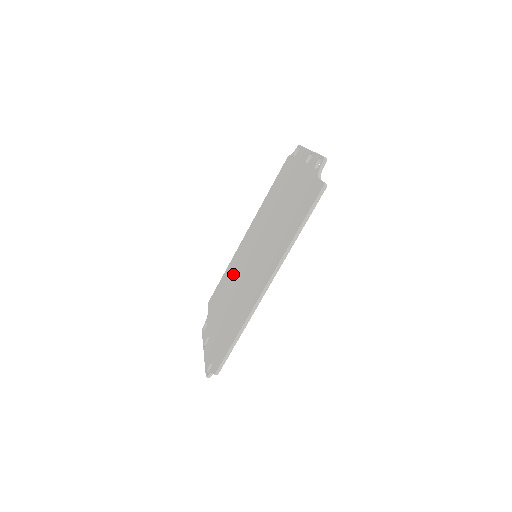
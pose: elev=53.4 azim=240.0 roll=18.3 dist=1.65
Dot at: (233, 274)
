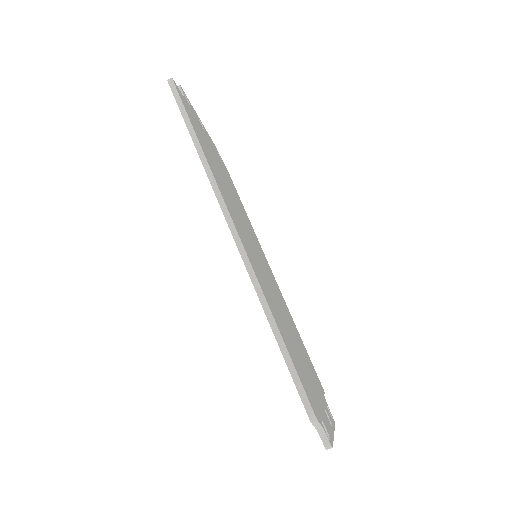
Dot at: occluded
